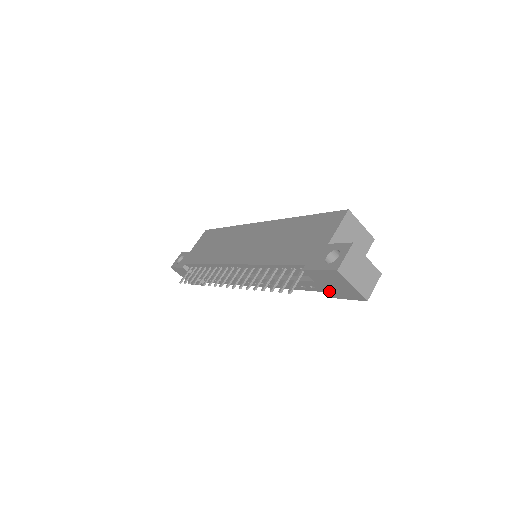
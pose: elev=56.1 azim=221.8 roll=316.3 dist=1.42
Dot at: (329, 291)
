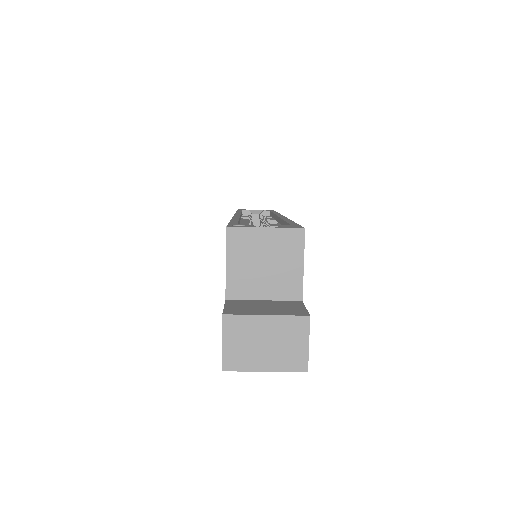
Dot at: occluded
